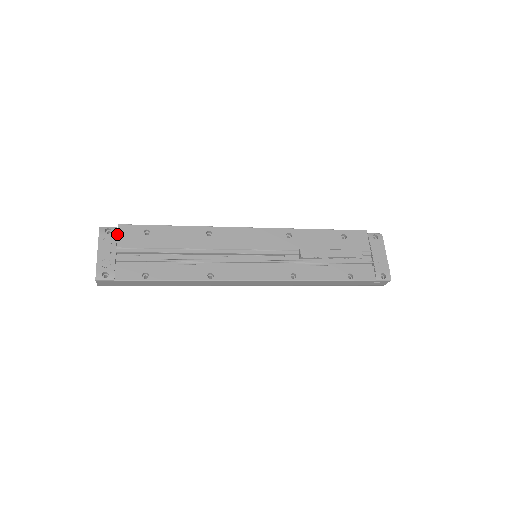
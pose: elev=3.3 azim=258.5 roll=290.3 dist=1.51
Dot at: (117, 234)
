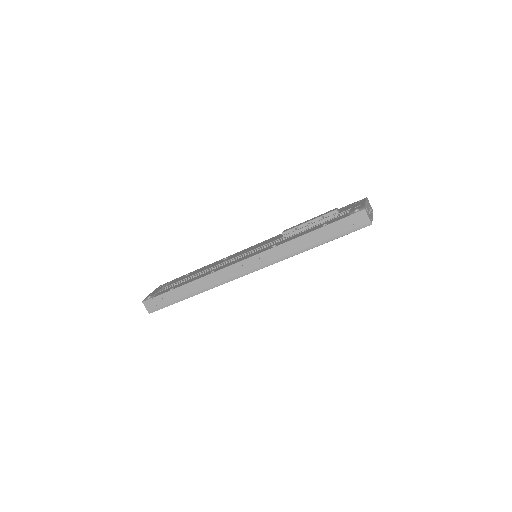
Dot at: (169, 283)
